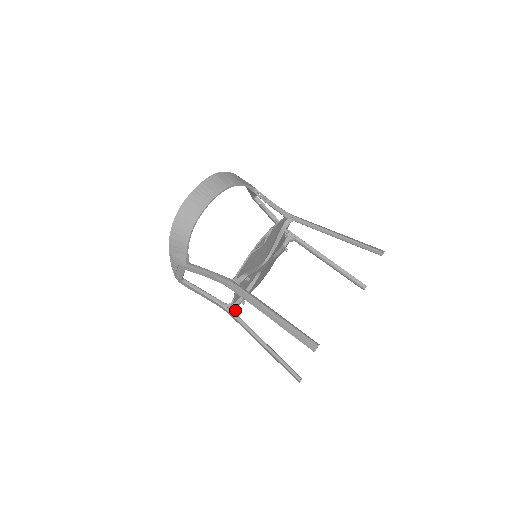
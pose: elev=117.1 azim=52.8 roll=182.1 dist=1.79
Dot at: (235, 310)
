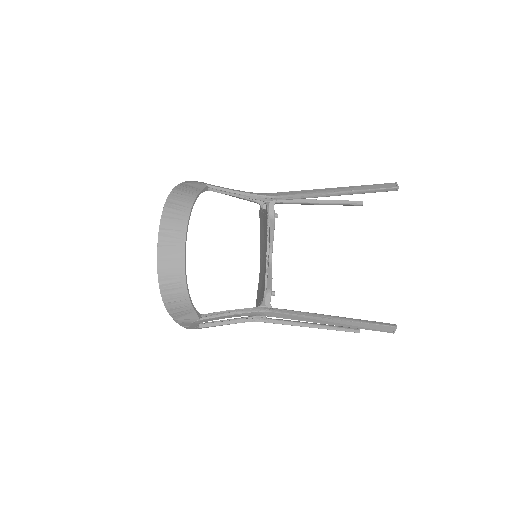
Dot at: occluded
